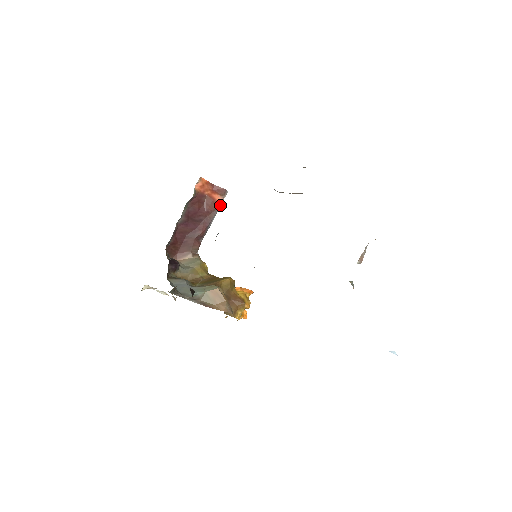
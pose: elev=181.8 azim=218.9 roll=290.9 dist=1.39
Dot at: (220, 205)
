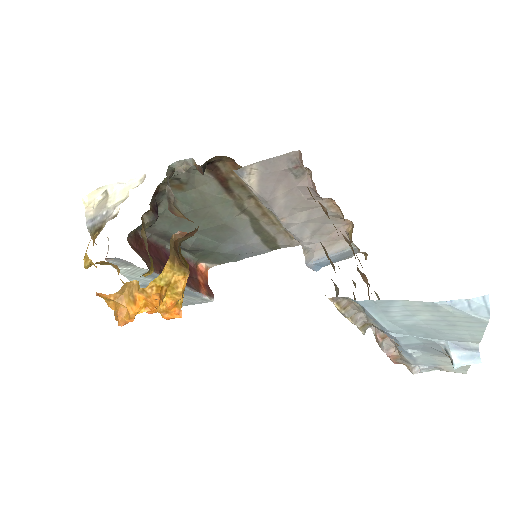
Dot at: (199, 295)
